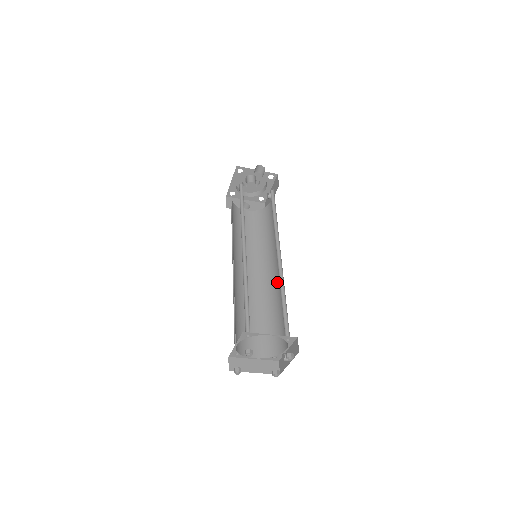
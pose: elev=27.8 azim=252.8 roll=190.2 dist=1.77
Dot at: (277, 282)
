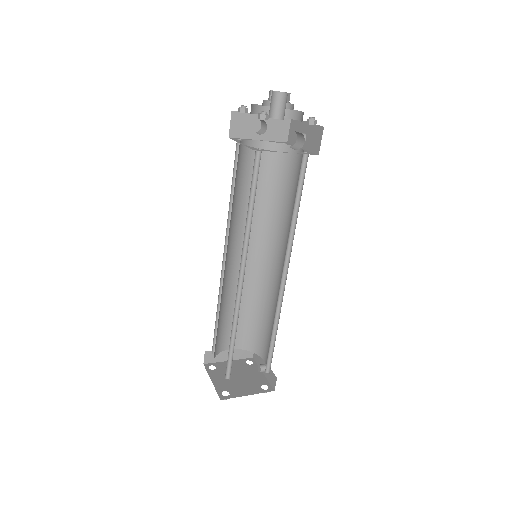
Dot at: (274, 282)
